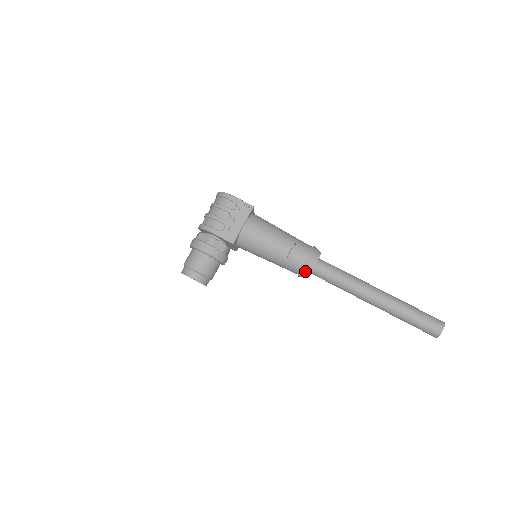
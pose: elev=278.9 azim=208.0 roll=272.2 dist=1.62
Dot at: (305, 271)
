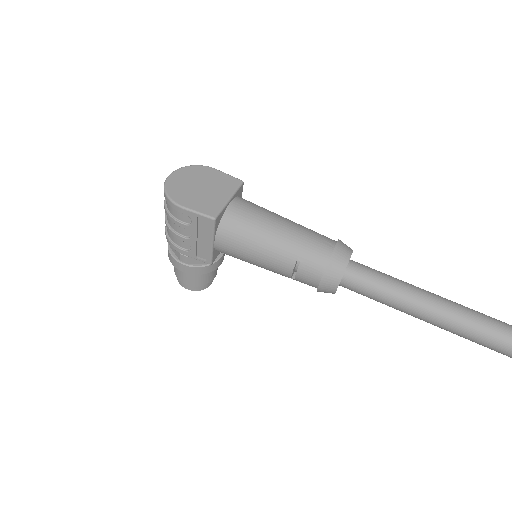
Dot at: (324, 292)
